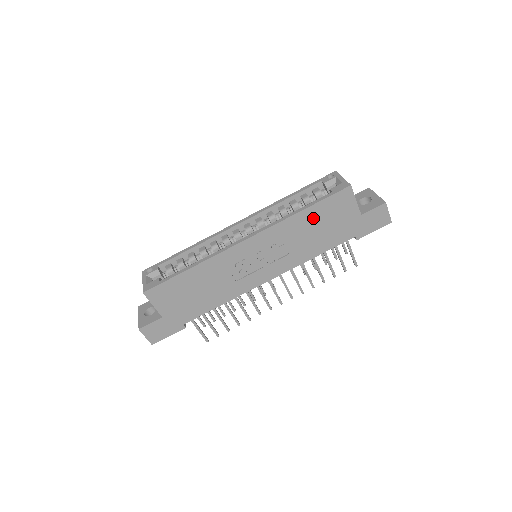
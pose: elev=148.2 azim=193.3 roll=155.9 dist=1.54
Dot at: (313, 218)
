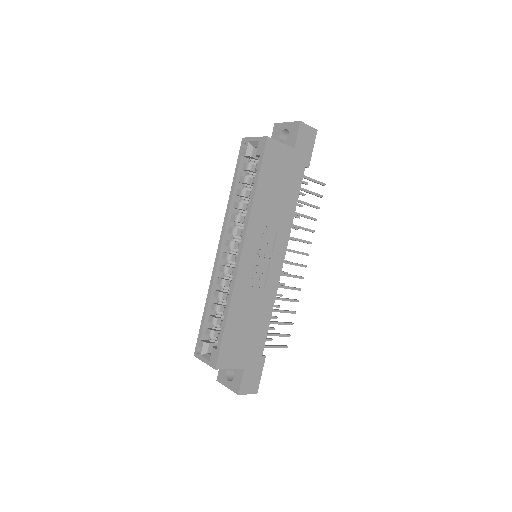
Dot at: (267, 188)
